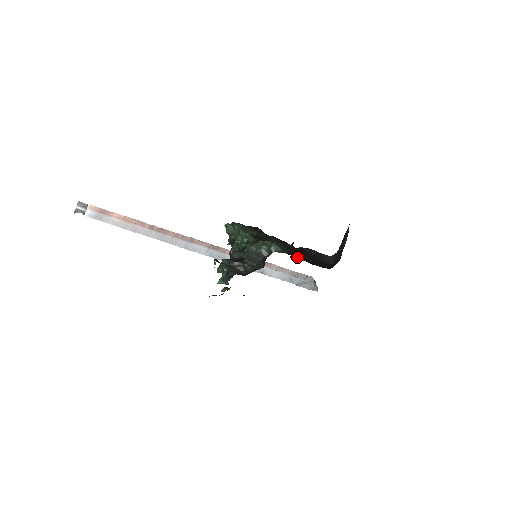
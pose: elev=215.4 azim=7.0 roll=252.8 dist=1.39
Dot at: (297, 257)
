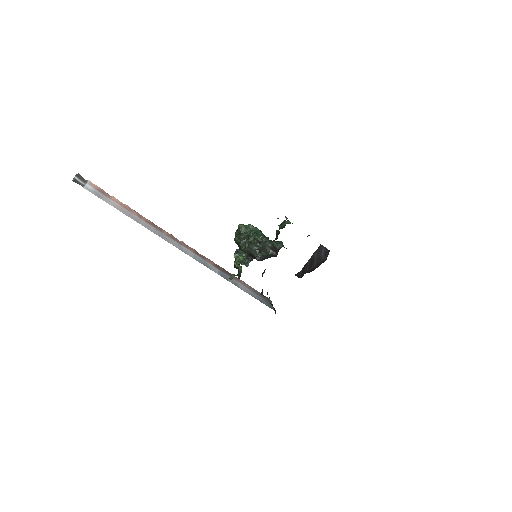
Dot at: occluded
